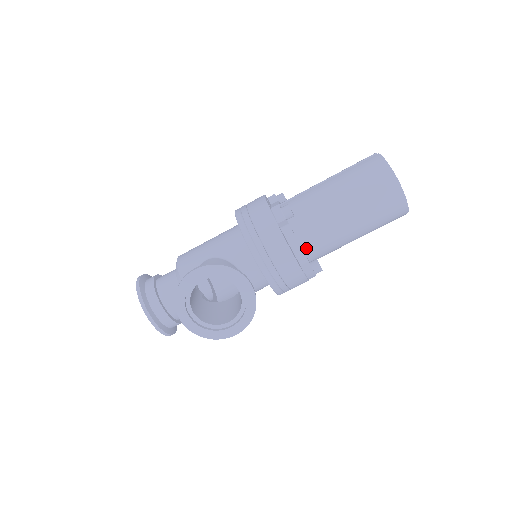
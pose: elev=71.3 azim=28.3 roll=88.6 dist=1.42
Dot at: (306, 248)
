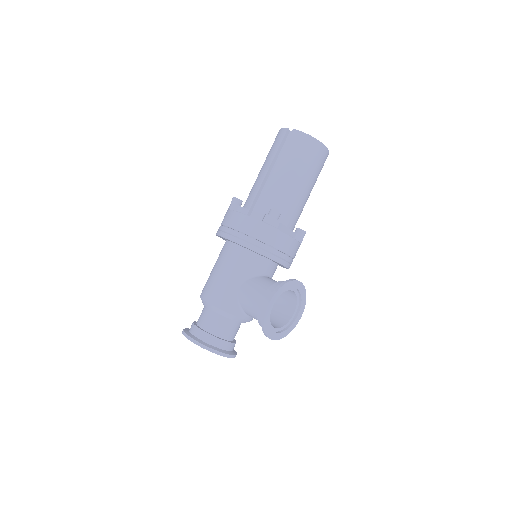
Dot at: (292, 227)
